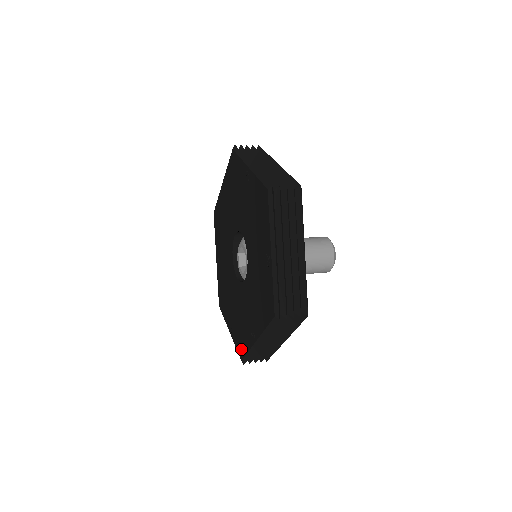
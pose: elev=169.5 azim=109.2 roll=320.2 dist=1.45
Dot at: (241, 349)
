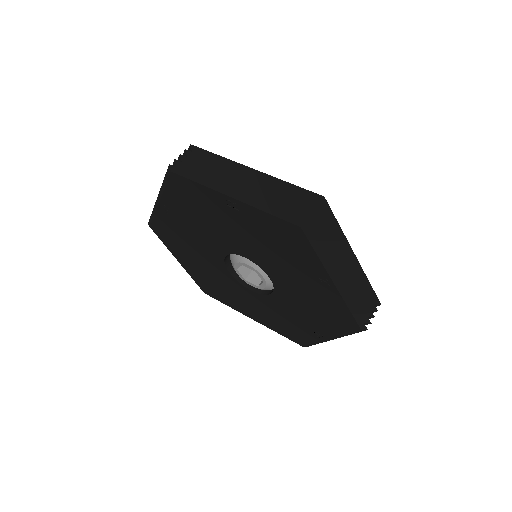
Dot at: (209, 292)
